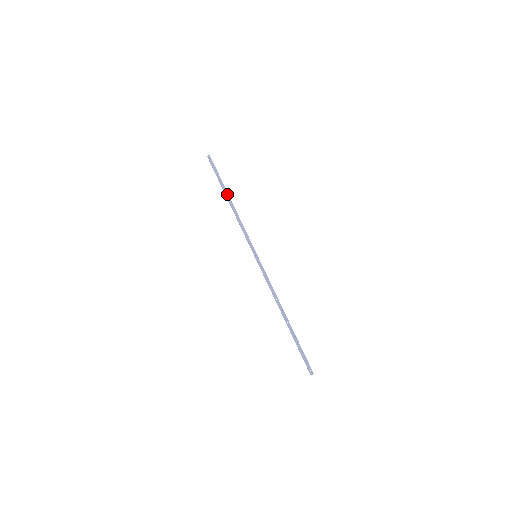
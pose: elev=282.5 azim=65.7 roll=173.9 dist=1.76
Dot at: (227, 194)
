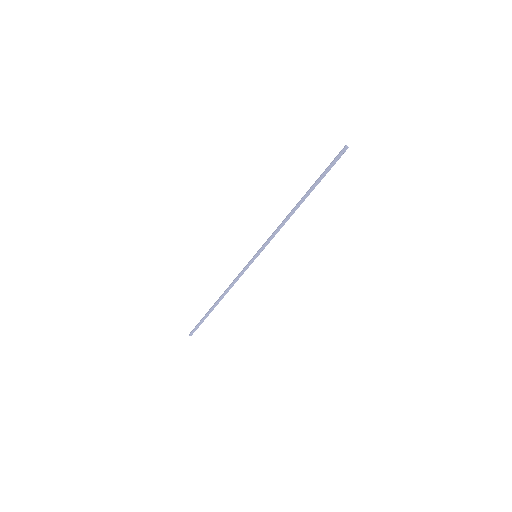
Dot at: (214, 305)
